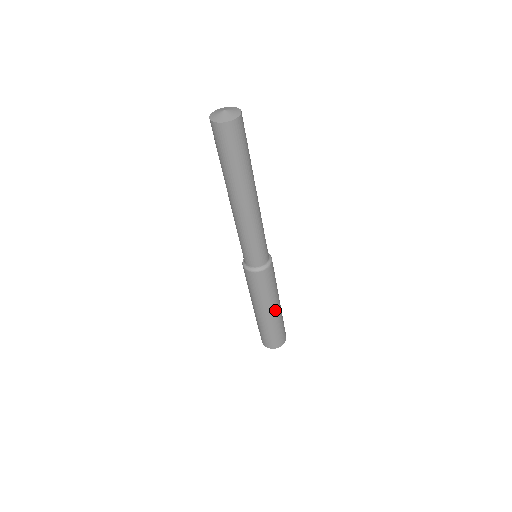
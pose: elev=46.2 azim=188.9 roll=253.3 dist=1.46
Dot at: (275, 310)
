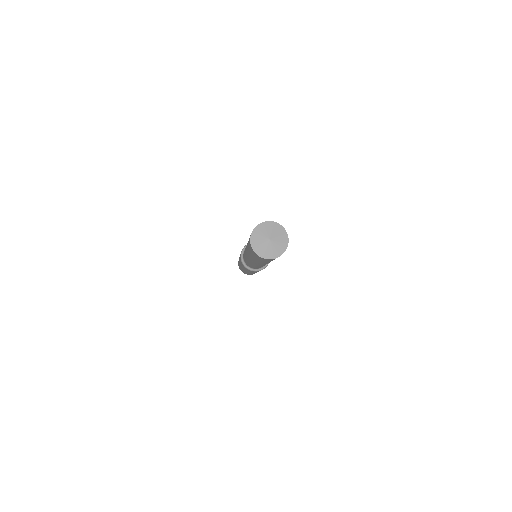
Dot at: (251, 273)
